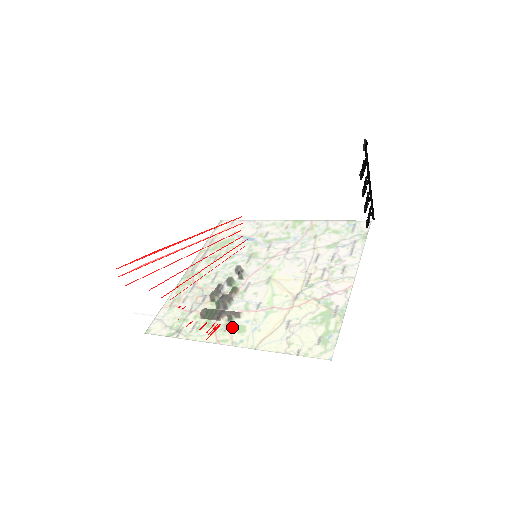
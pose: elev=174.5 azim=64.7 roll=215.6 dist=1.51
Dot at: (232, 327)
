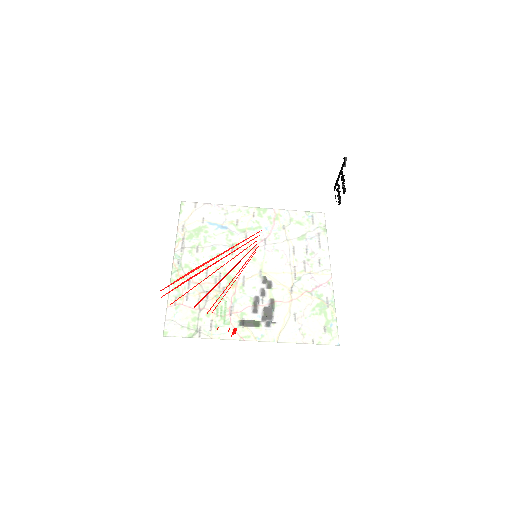
Dot at: occluded
